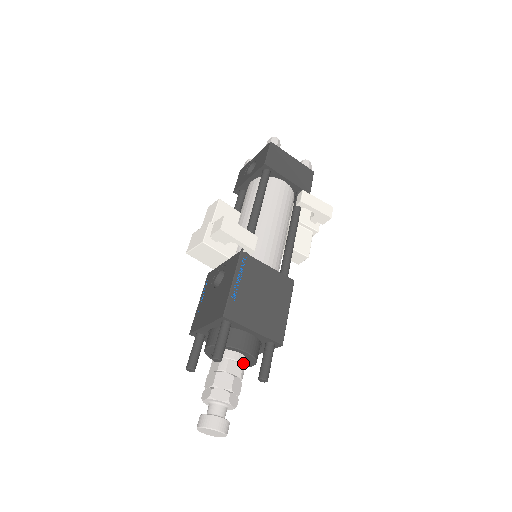
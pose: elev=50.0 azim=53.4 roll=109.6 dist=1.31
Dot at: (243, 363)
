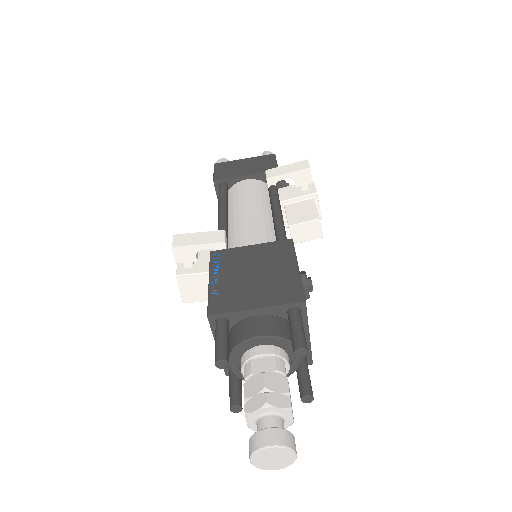
Dot at: (272, 353)
